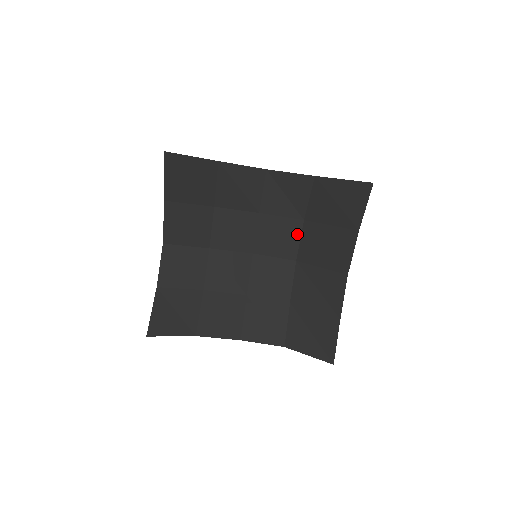
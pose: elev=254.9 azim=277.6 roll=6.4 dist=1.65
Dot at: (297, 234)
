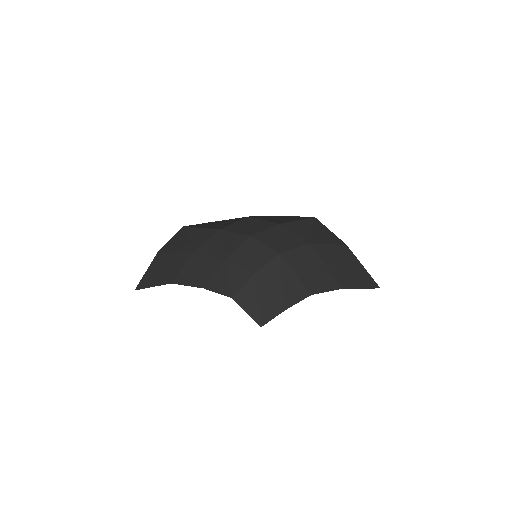
Dot at: (296, 245)
